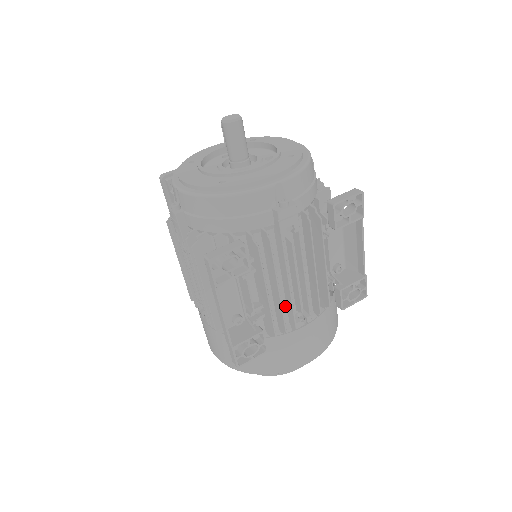
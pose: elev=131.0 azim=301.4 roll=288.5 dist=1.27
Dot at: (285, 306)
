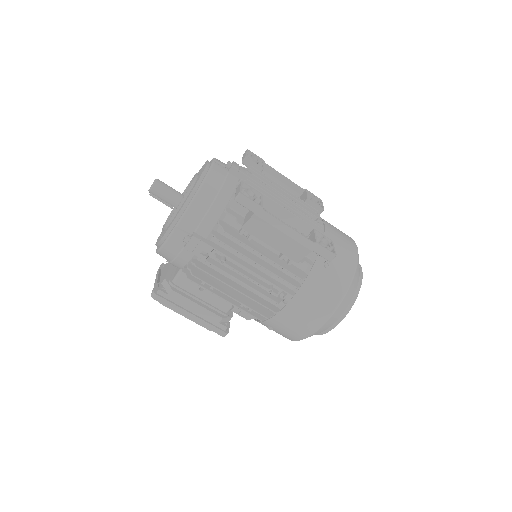
Dot at: occluded
